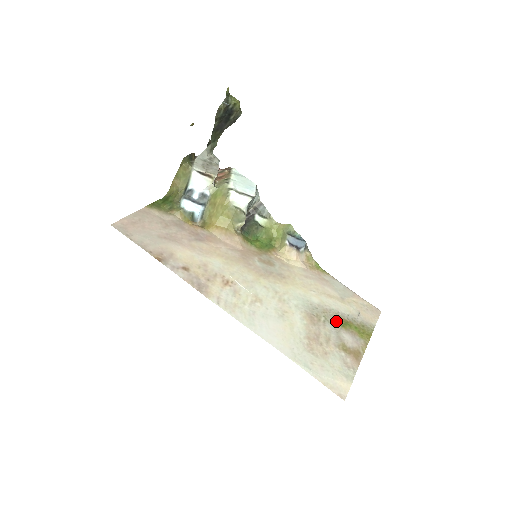
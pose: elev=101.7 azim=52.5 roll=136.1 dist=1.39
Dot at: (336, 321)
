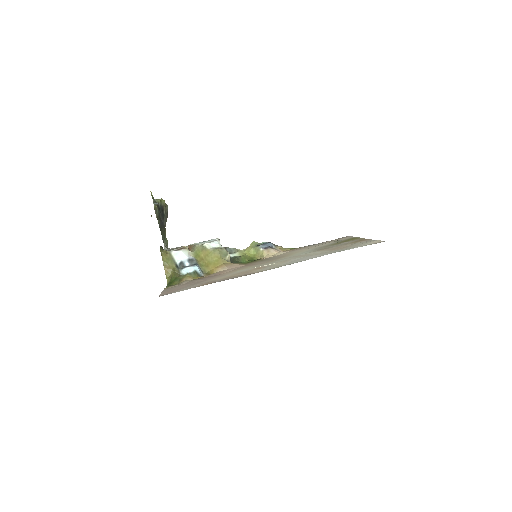
Dot at: occluded
